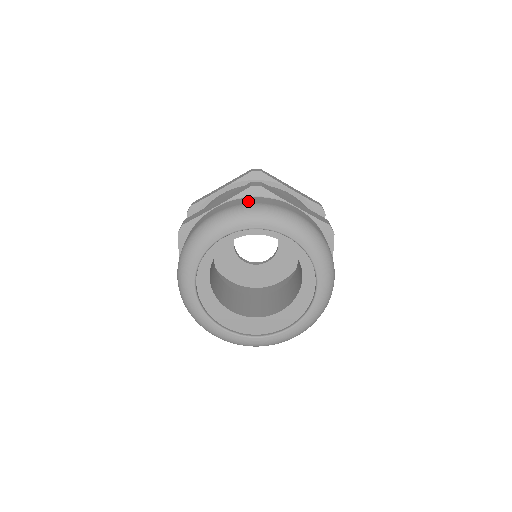
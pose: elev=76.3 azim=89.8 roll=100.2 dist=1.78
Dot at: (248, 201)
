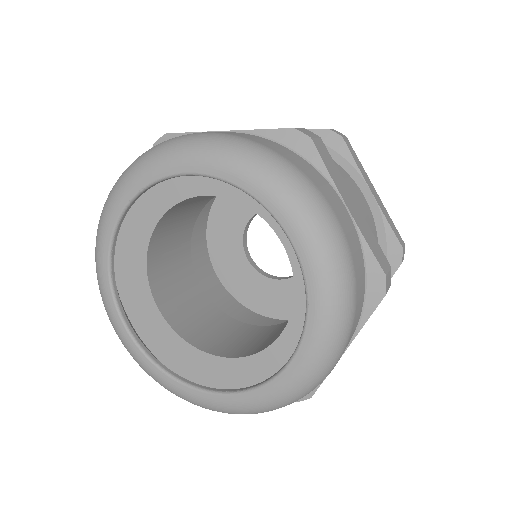
Dot at: occluded
